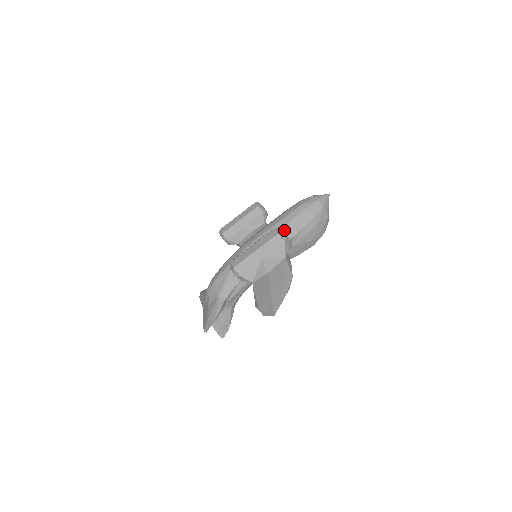
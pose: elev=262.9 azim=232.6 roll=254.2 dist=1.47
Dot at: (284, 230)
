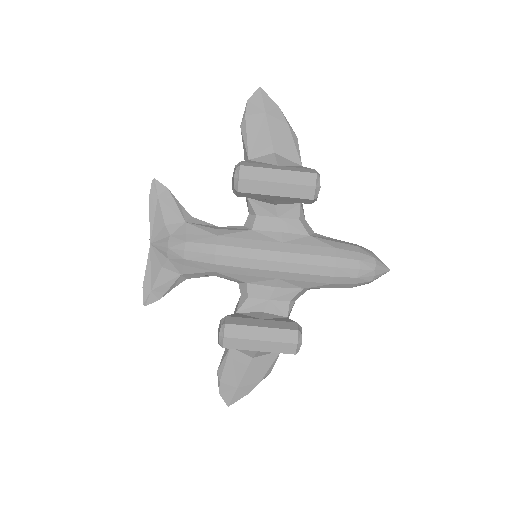
Dot at: (309, 286)
